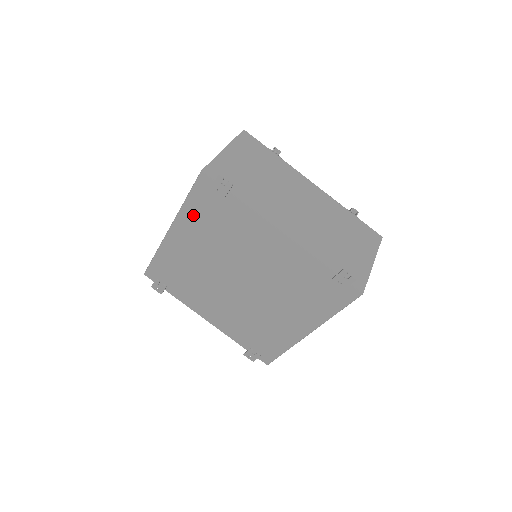
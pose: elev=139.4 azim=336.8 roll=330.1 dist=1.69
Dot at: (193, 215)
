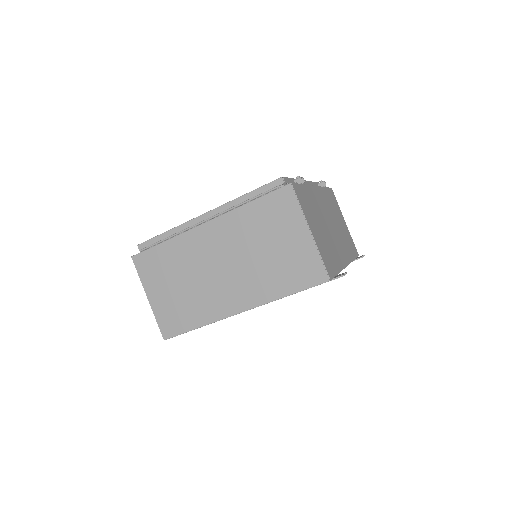
Dot at: occluded
